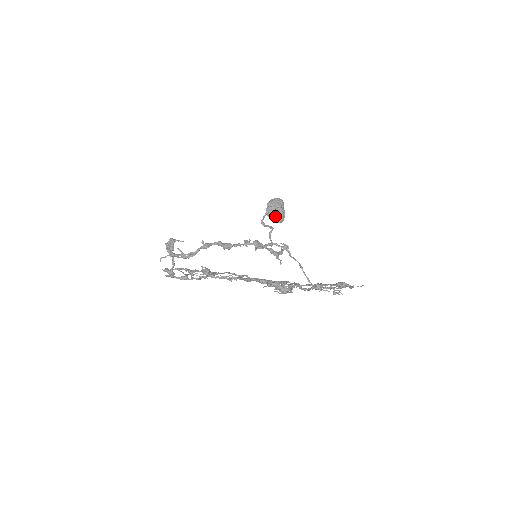
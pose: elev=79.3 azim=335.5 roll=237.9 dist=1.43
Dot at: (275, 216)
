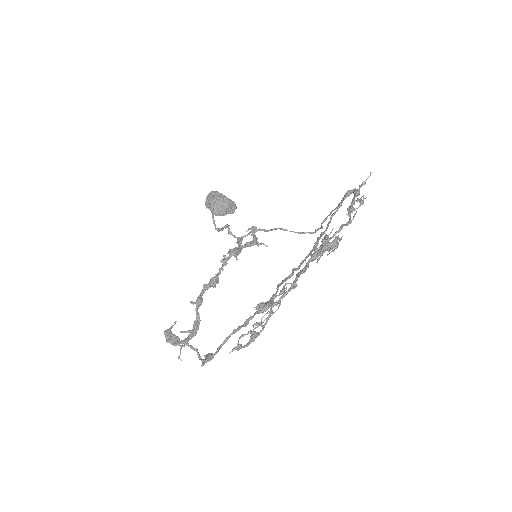
Dot at: (227, 209)
